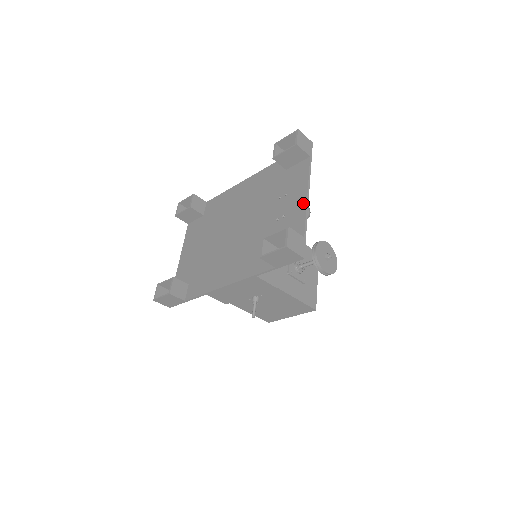
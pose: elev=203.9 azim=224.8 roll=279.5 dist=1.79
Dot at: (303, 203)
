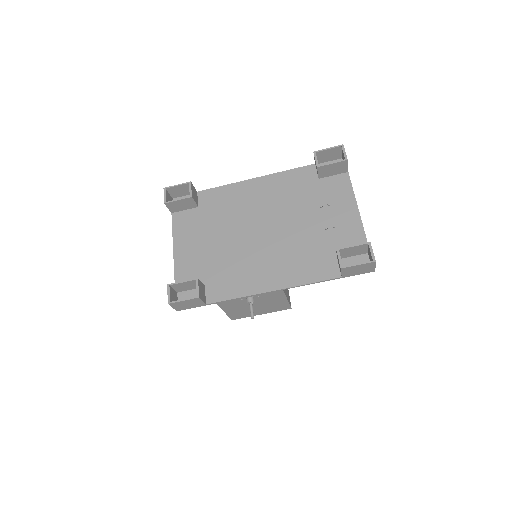
Dot at: (356, 217)
